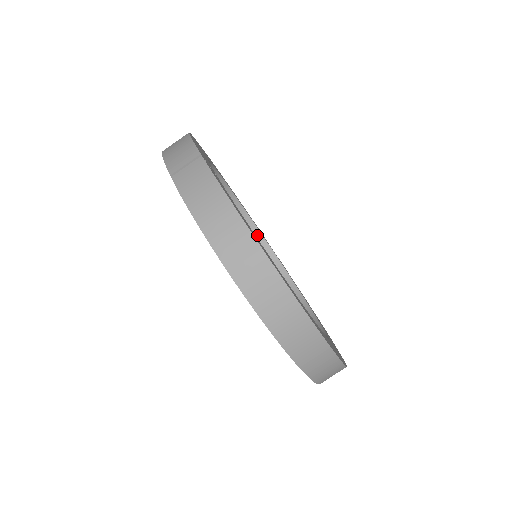
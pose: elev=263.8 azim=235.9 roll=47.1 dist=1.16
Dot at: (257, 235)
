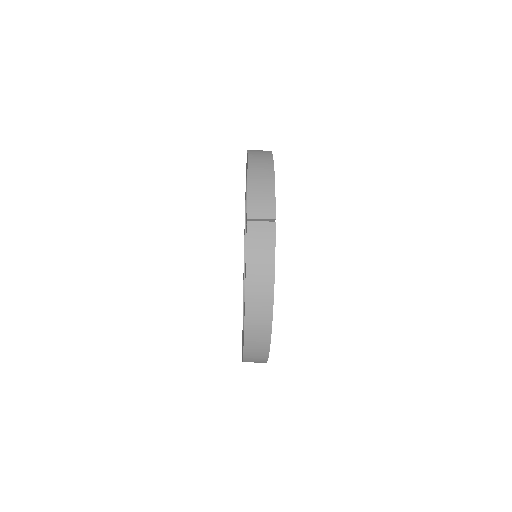
Dot at: occluded
